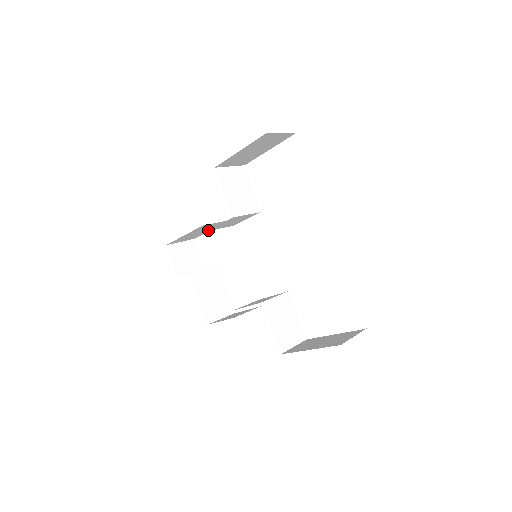
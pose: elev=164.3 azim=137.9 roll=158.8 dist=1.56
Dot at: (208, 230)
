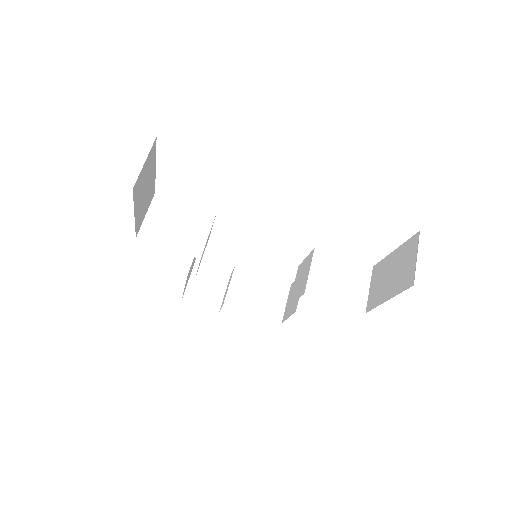
Dot at: occluded
